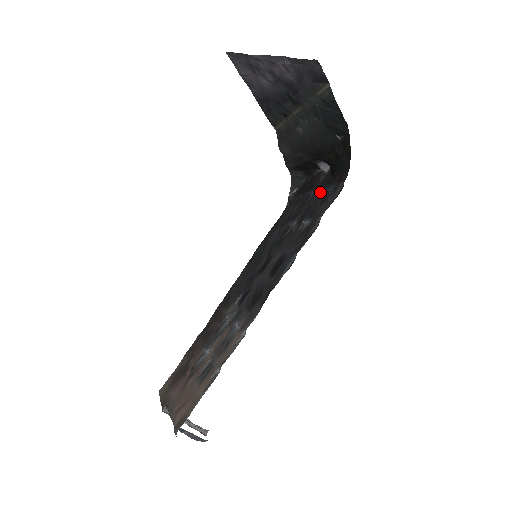
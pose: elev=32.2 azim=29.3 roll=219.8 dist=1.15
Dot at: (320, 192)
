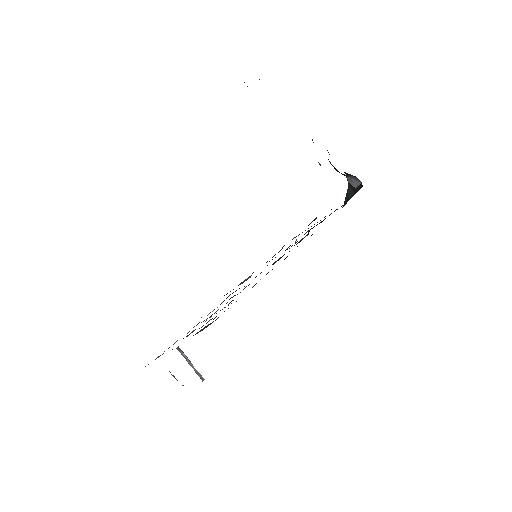
Dot at: occluded
